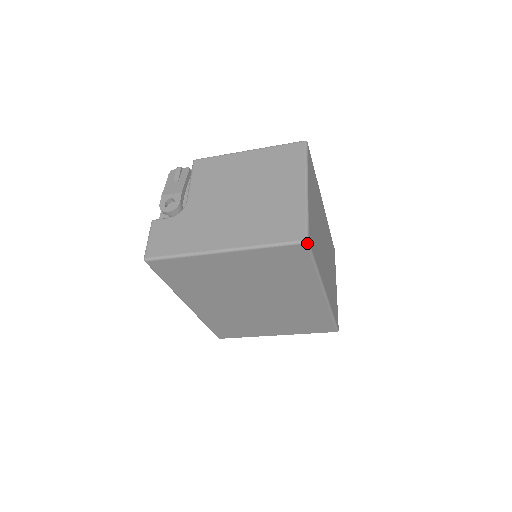
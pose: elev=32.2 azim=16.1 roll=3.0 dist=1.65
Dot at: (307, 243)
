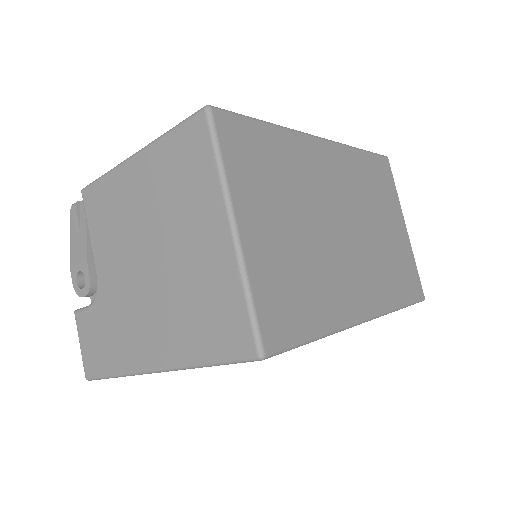
Dot at: (263, 359)
